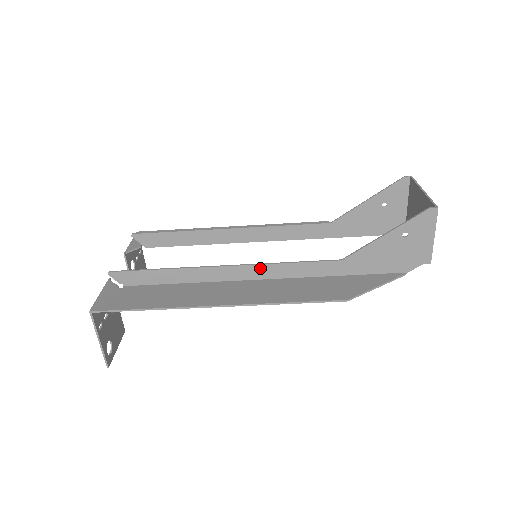
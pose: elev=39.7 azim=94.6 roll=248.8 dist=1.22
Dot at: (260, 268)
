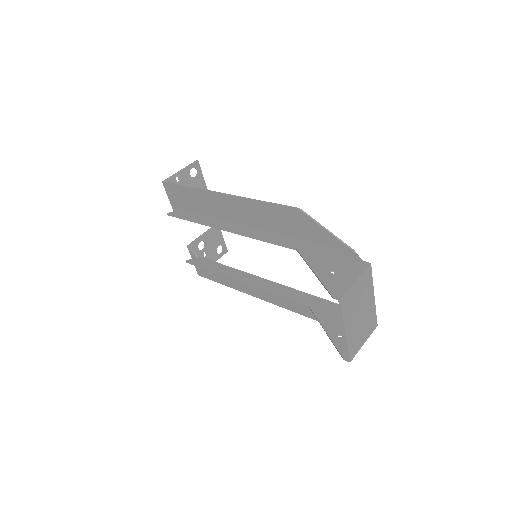
Dot at: (262, 288)
